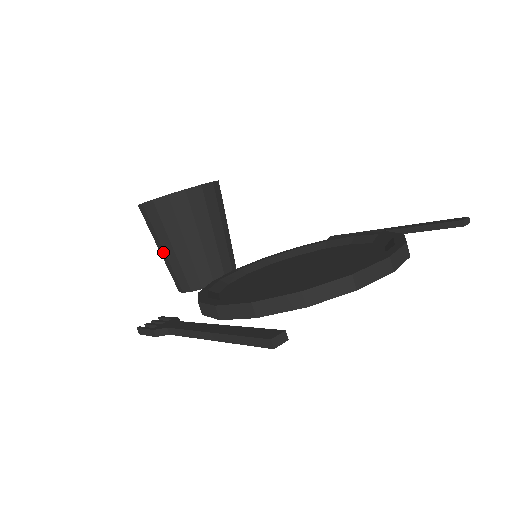
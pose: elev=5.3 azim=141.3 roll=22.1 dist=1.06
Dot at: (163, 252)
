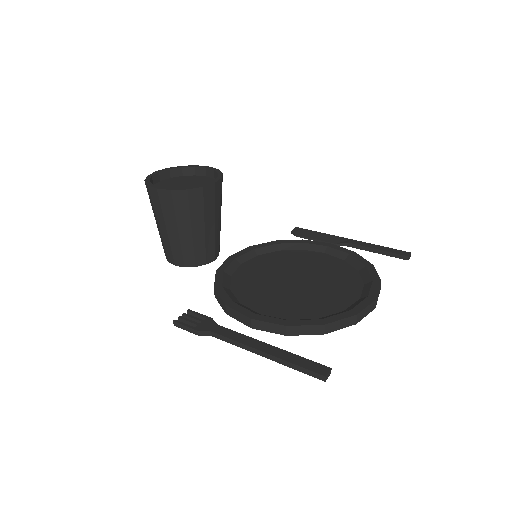
Dot at: (165, 231)
